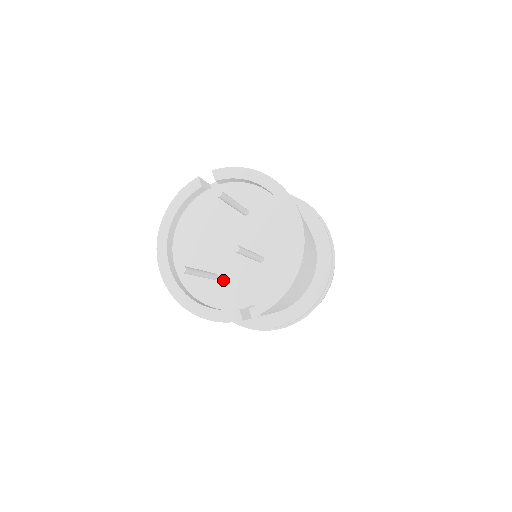
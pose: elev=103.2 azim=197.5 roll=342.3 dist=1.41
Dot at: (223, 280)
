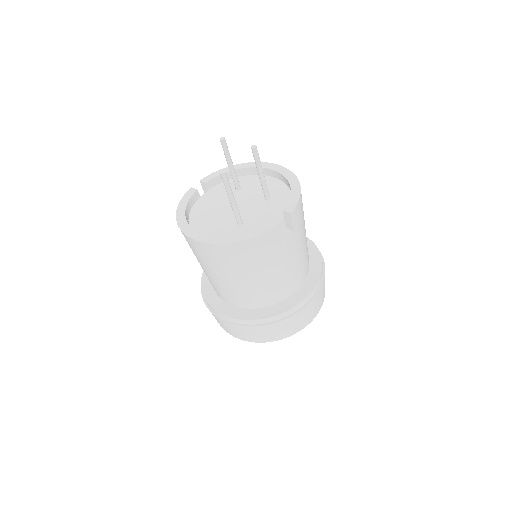
Dot at: (248, 223)
